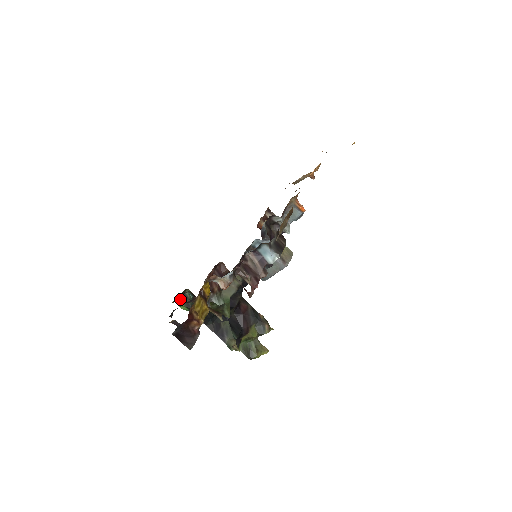
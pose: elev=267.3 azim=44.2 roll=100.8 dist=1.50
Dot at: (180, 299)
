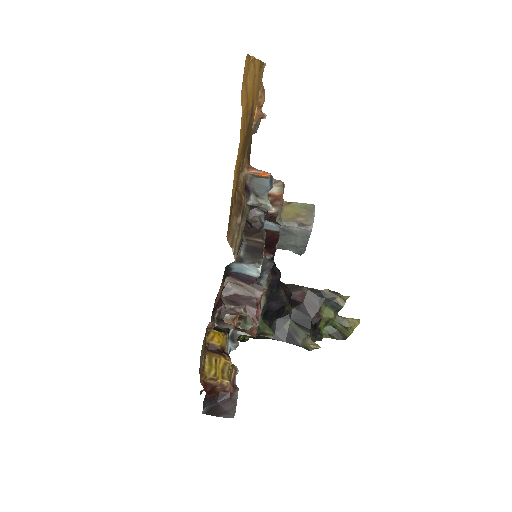
Dot at: occluded
